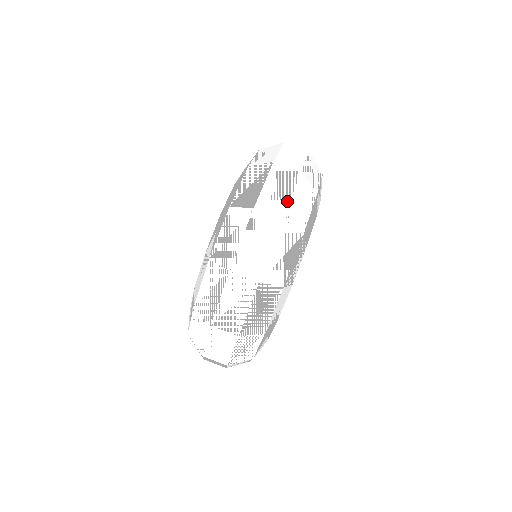
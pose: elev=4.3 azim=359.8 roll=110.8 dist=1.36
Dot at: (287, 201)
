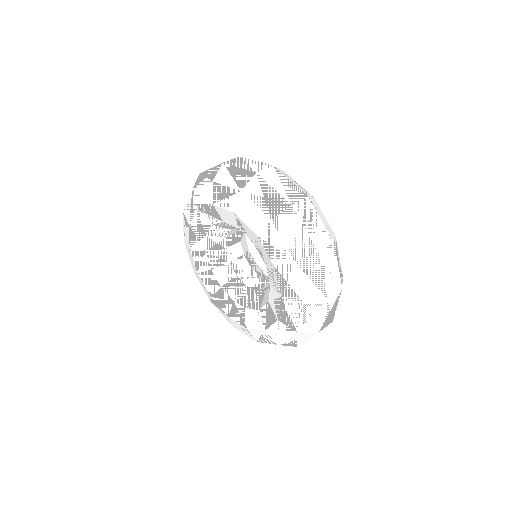
Dot at: (294, 186)
